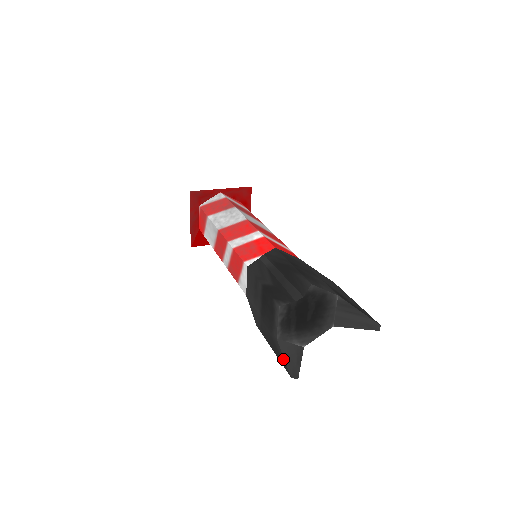
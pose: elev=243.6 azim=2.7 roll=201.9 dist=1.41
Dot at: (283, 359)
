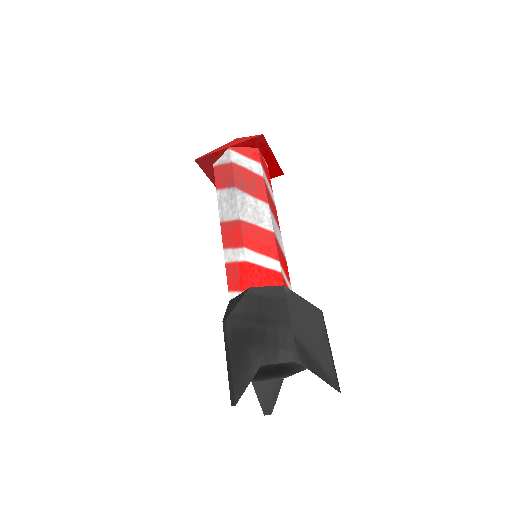
Dot at: (258, 398)
